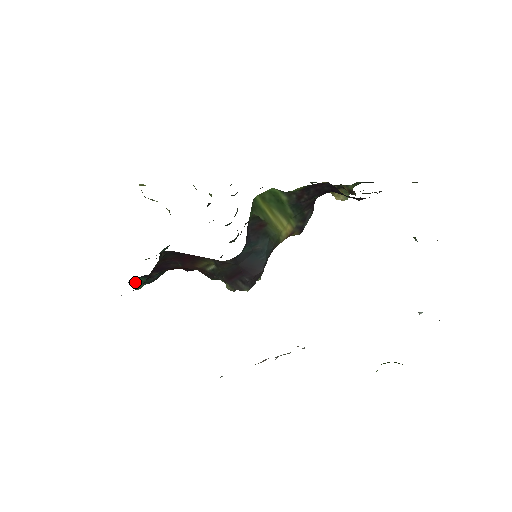
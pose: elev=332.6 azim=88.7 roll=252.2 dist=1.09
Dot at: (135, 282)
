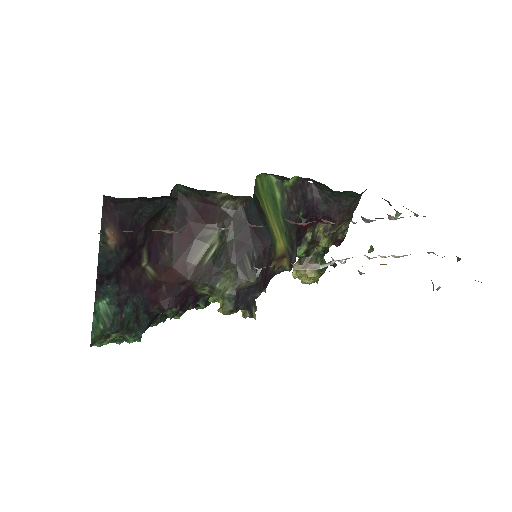
Dot at: (97, 313)
